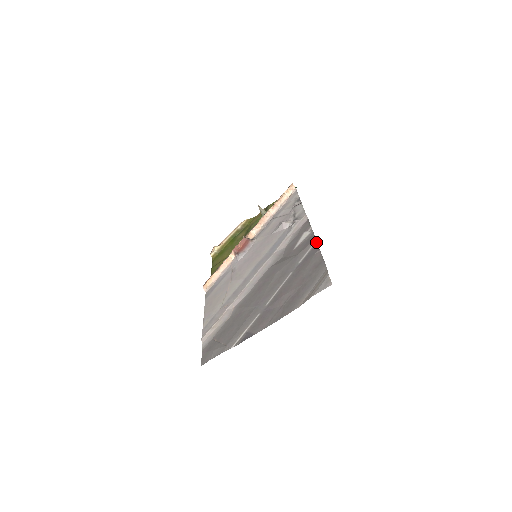
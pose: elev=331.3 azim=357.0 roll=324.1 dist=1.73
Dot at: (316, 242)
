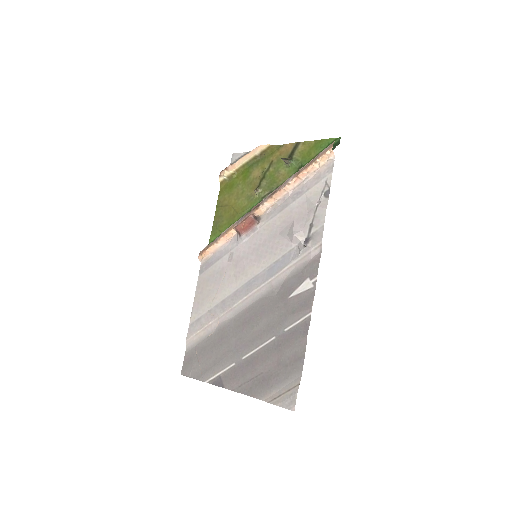
Dot at: (310, 316)
